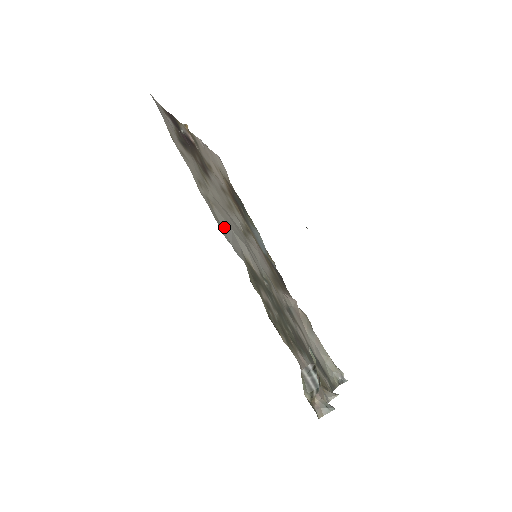
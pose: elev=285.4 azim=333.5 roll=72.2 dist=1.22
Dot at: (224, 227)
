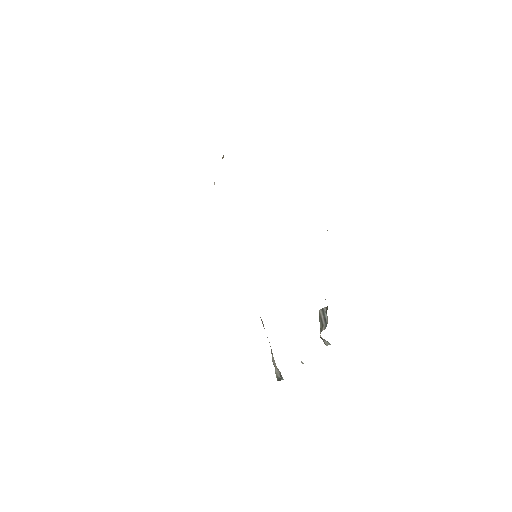
Dot at: occluded
